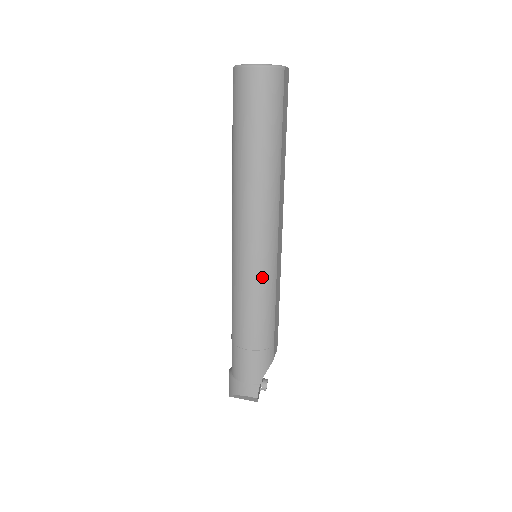
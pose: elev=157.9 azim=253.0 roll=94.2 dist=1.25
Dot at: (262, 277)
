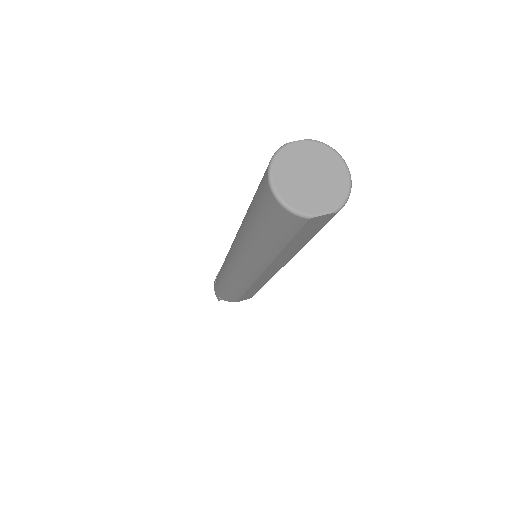
Dot at: (235, 278)
